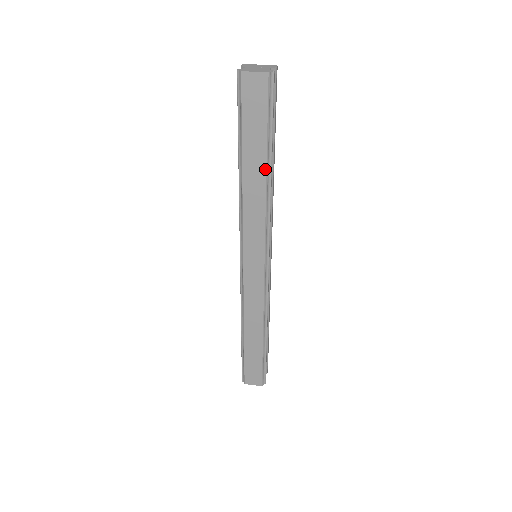
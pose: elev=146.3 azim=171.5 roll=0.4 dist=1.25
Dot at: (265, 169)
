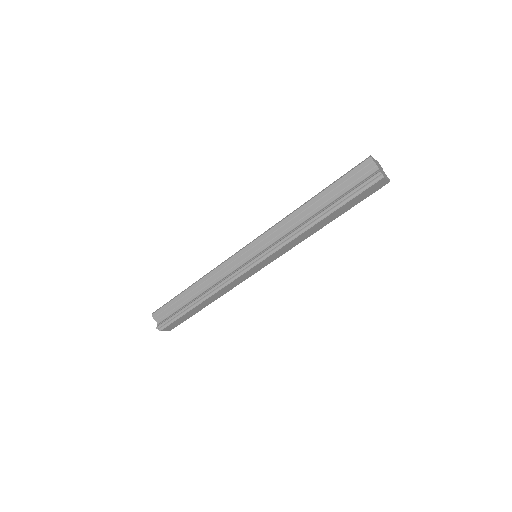
Dot at: occluded
